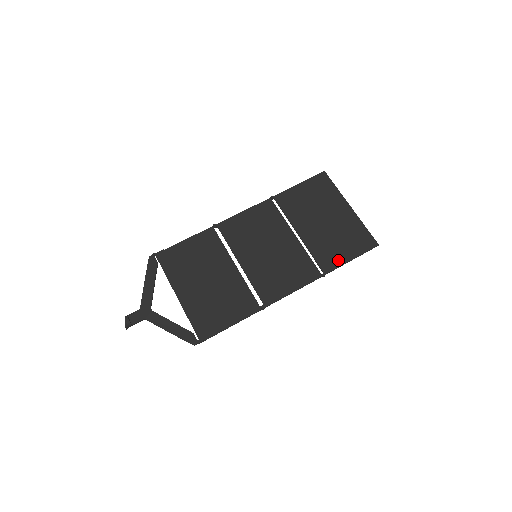
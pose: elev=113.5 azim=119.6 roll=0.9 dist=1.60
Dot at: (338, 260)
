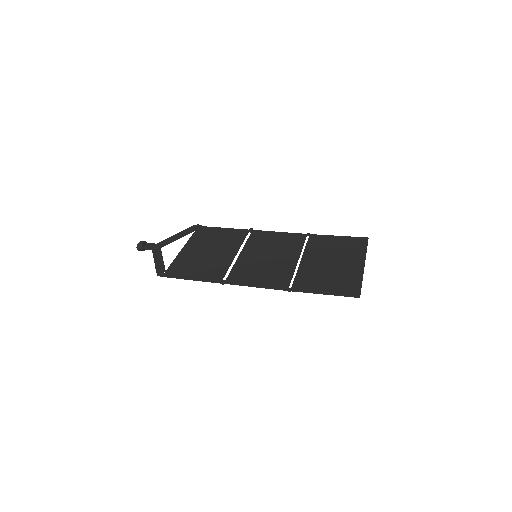
Dot at: (312, 288)
